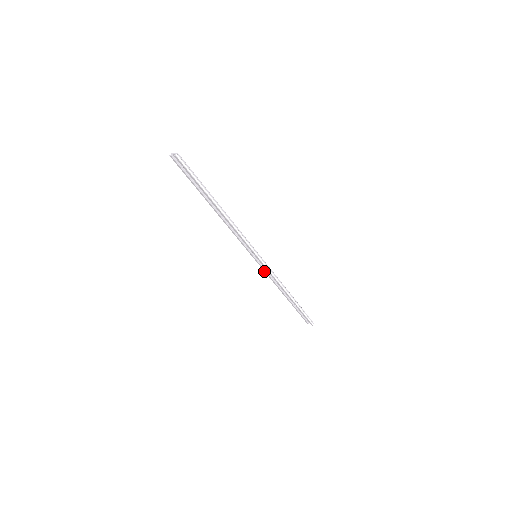
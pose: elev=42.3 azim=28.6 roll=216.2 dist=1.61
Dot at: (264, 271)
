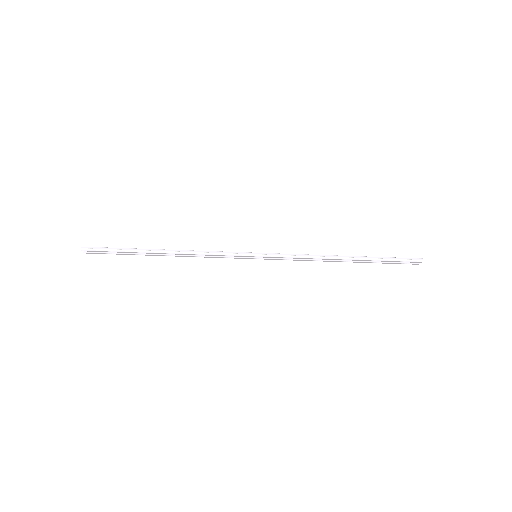
Dot at: occluded
